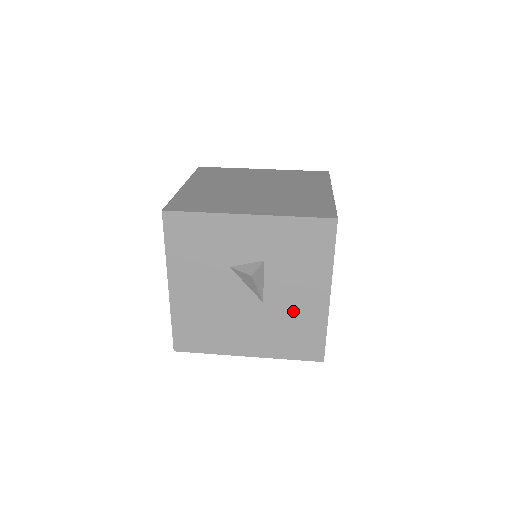
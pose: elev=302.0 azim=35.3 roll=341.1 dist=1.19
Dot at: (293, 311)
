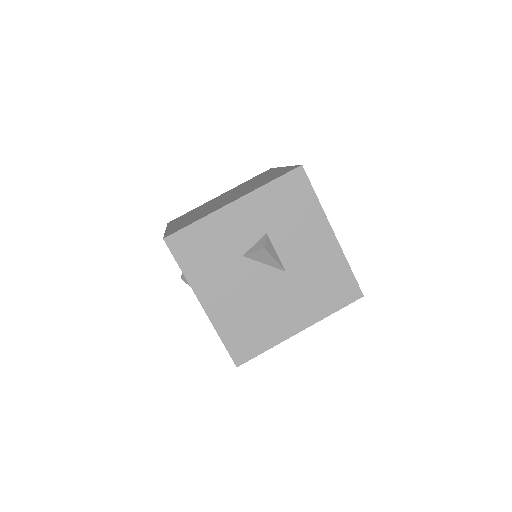
Dot at: (313, 265)
